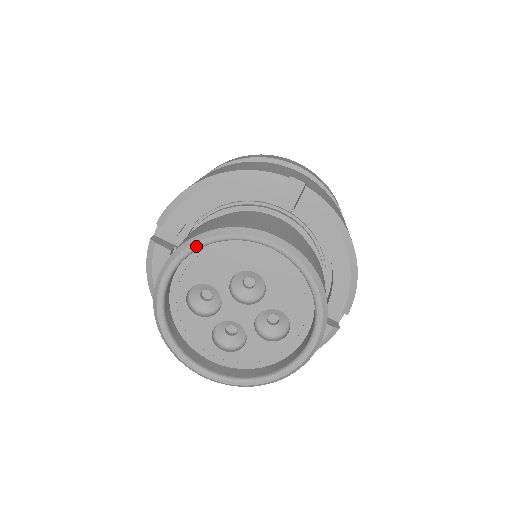
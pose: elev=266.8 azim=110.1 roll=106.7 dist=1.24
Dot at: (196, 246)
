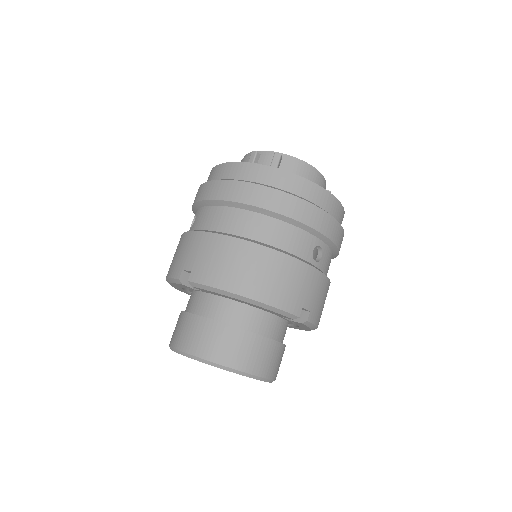
Dot at: occluded
